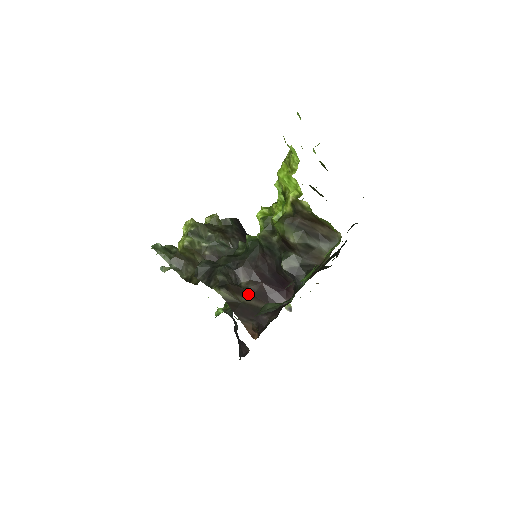
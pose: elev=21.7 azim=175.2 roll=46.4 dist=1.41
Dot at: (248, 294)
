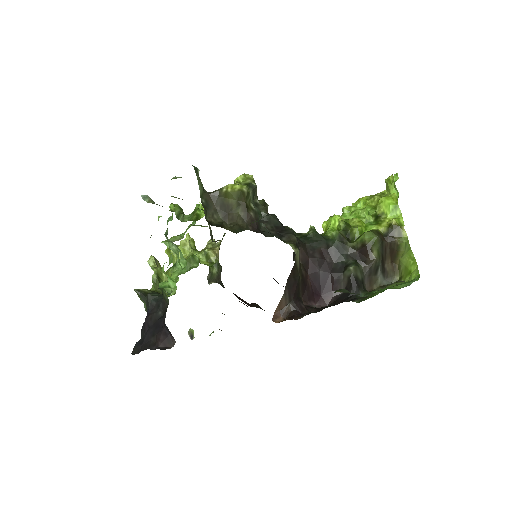
Dot at: (301, 274)
